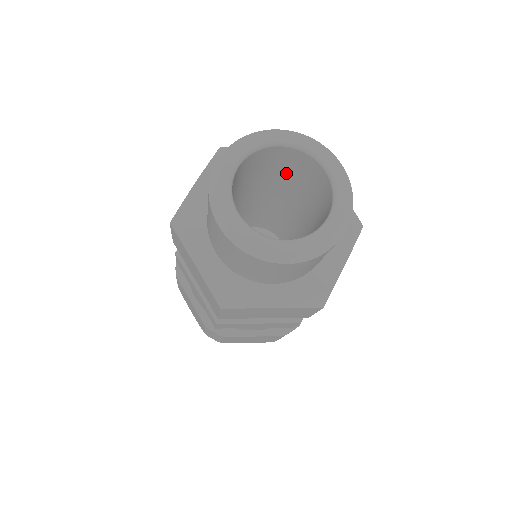
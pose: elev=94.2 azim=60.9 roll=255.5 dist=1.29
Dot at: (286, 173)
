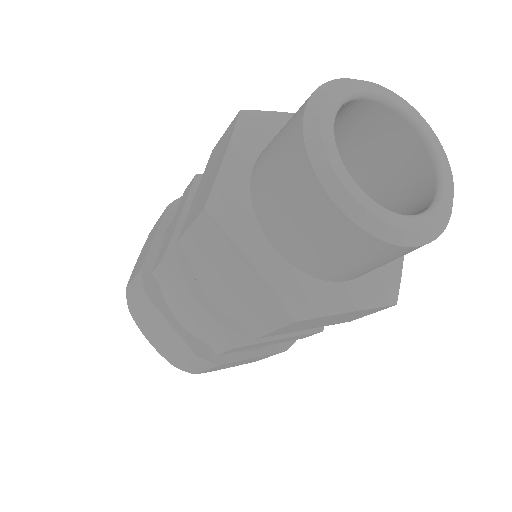
Dot at: (382, 178)
